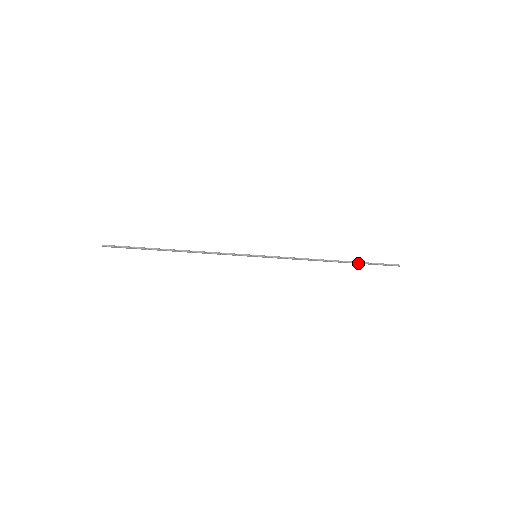
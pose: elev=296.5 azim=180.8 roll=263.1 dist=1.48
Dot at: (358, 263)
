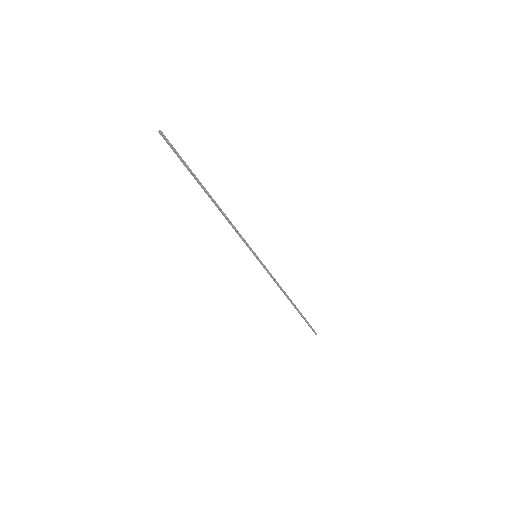
Dot at: (301, 314)
